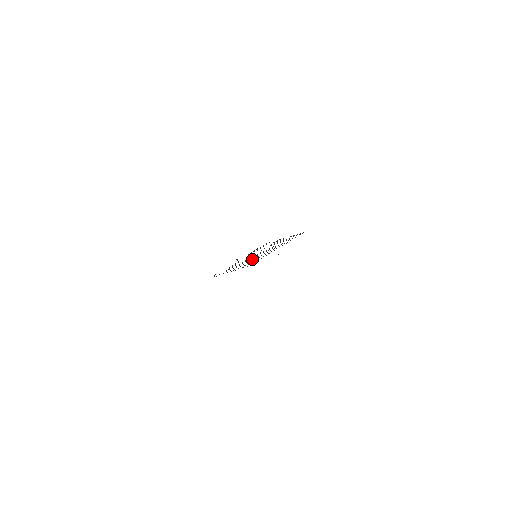
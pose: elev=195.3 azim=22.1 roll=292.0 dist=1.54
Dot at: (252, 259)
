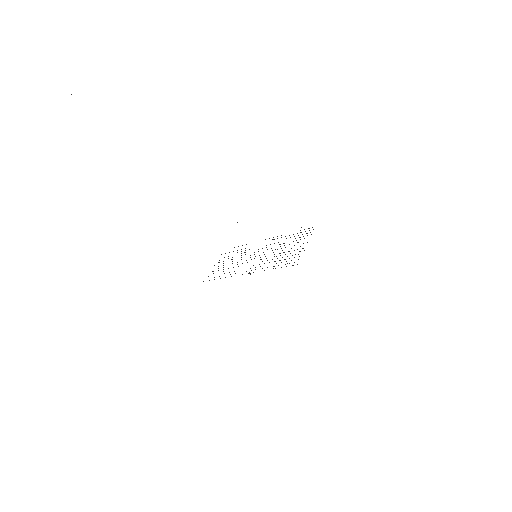
Dot at: occluded
